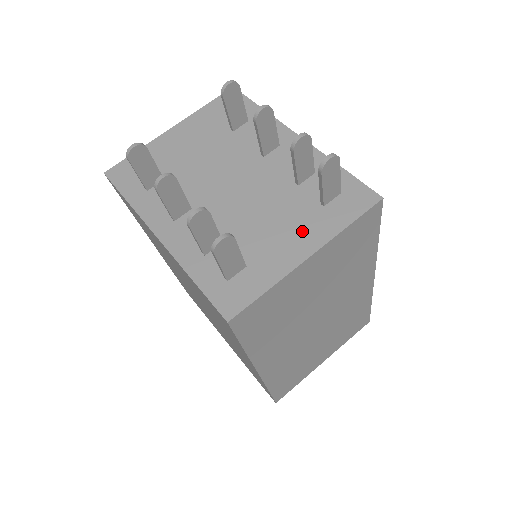
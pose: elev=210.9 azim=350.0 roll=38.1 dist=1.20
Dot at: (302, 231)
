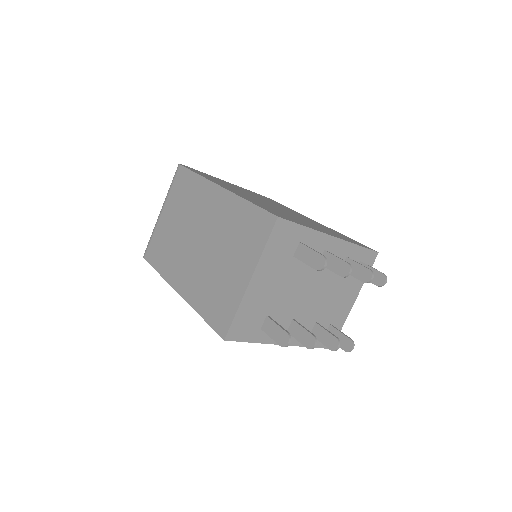
Dot at: (350, 293)
